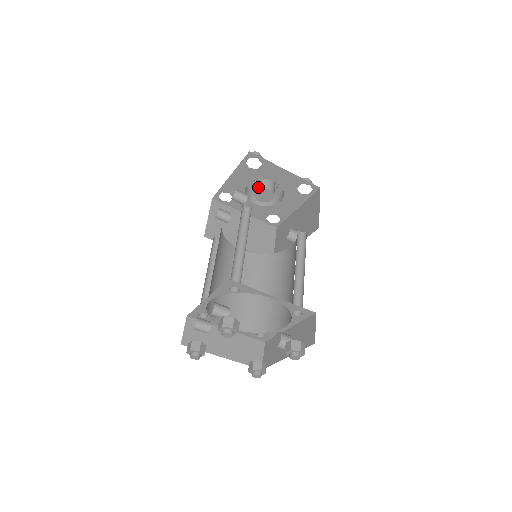
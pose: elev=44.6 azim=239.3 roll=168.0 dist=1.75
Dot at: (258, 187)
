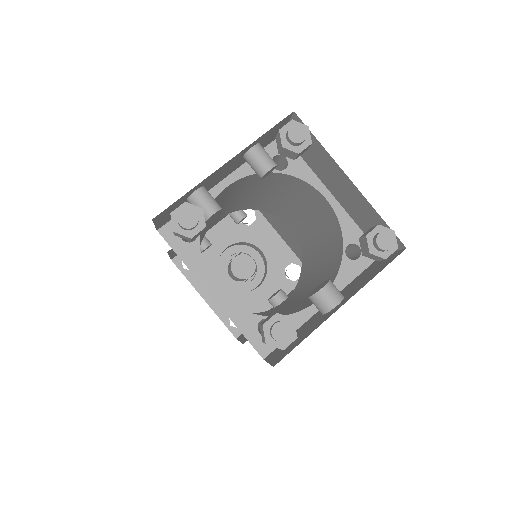
Dot at: (239, 255)
